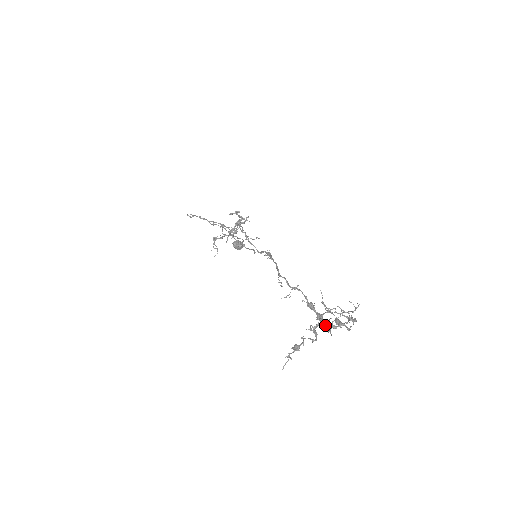
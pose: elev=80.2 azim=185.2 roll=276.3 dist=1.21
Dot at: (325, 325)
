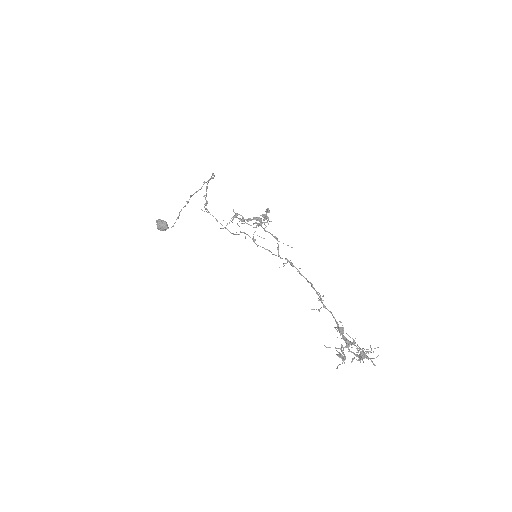
Dot at: occluded
